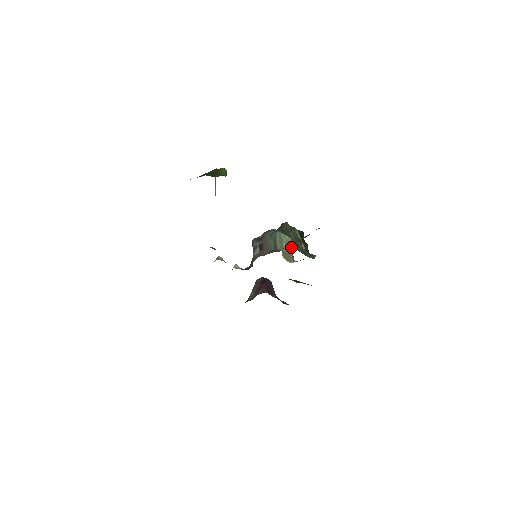
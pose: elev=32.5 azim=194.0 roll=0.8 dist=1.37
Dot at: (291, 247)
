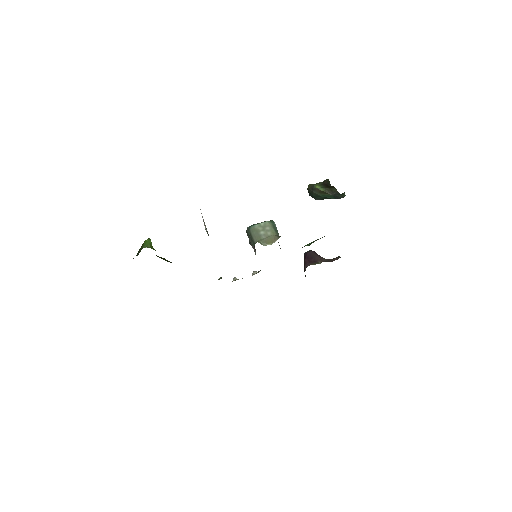
Dot at: (271, 228)
